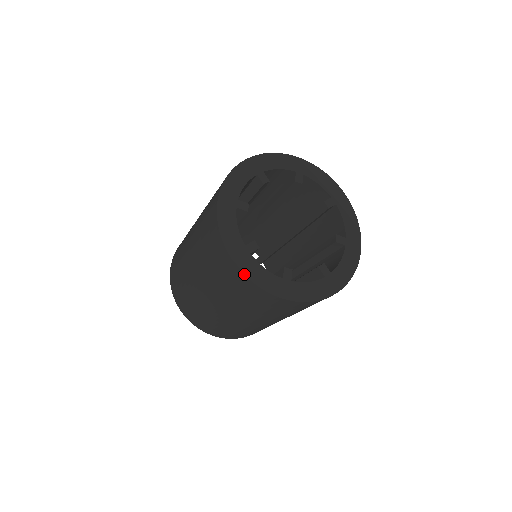
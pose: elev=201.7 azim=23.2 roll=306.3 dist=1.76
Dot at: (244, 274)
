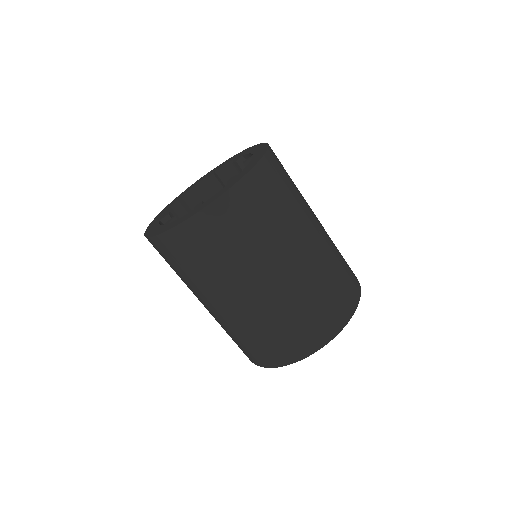
Dot at: (145, 233)
